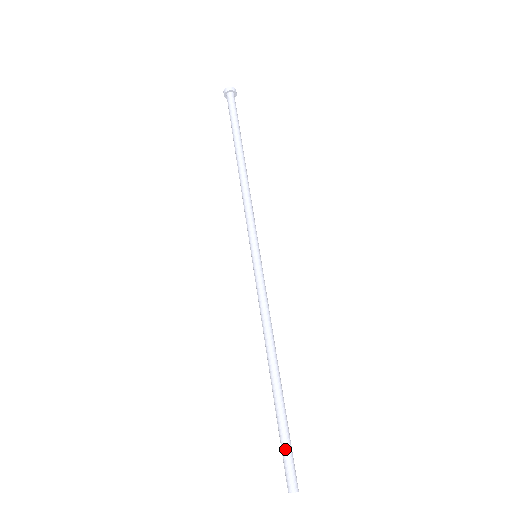
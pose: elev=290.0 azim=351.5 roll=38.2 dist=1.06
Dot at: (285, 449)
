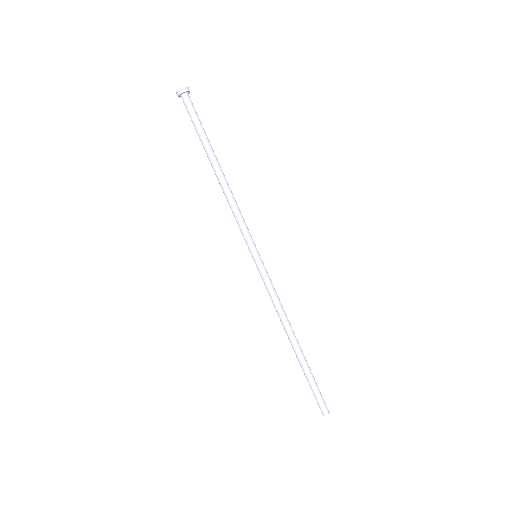
Dot at: (316, 392)
